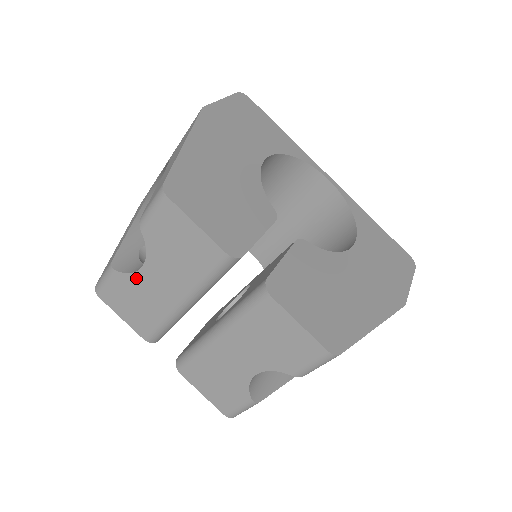
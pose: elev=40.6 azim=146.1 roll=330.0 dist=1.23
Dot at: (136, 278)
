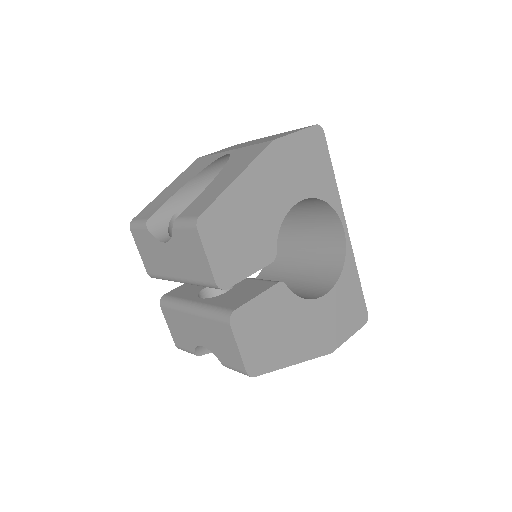
Dot at: (158, 244)
